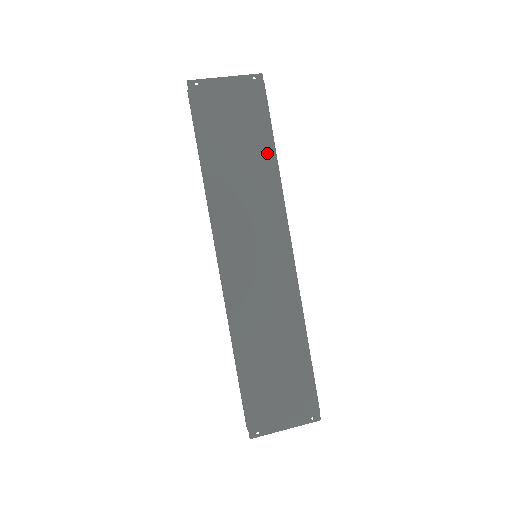
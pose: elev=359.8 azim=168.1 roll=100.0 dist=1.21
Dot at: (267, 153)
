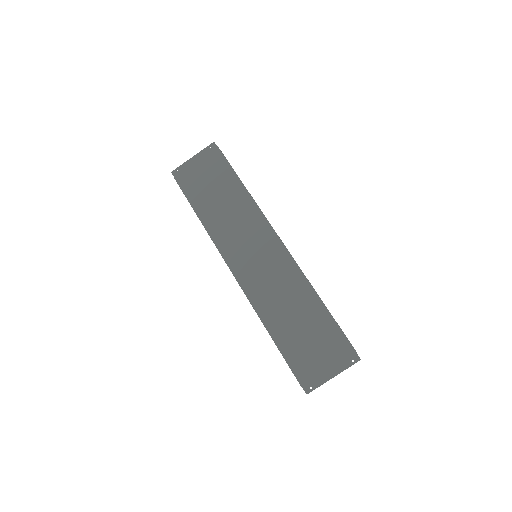
Dot at: (236, 186)
